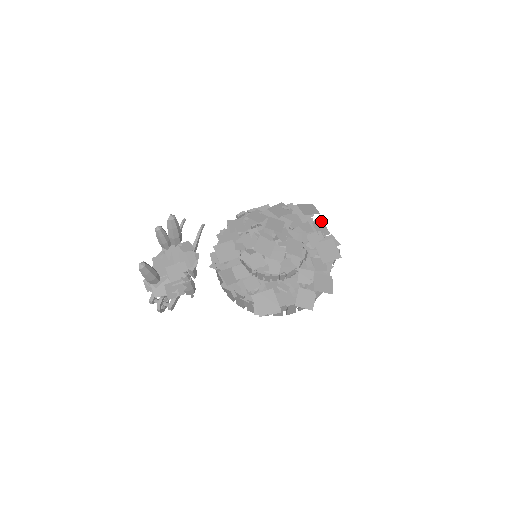
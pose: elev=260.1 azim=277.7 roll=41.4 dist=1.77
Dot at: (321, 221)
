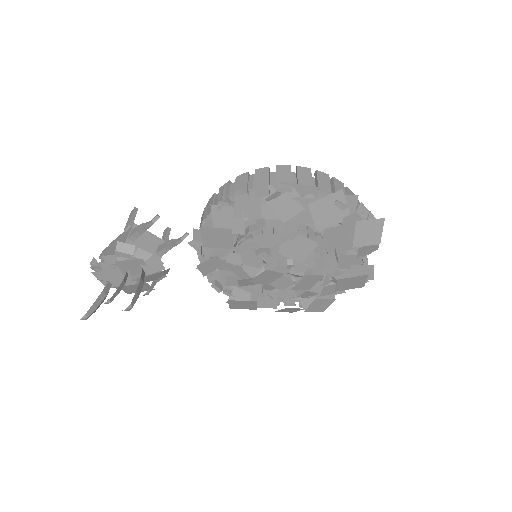
Dot at: occluded
